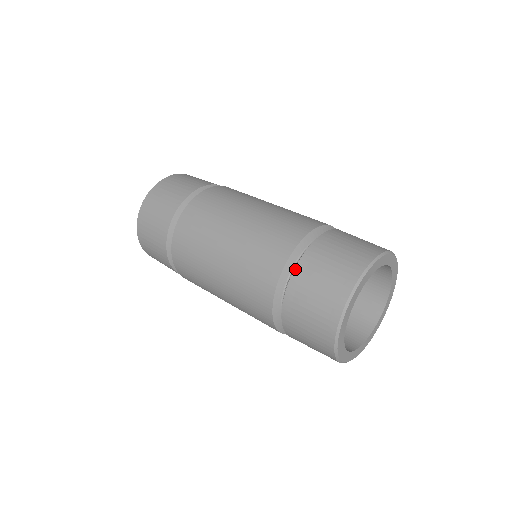
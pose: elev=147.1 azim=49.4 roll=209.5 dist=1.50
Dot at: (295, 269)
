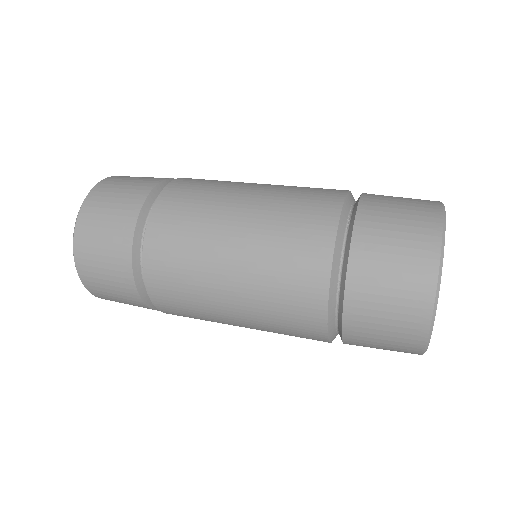
Dot at: (360, 200)
